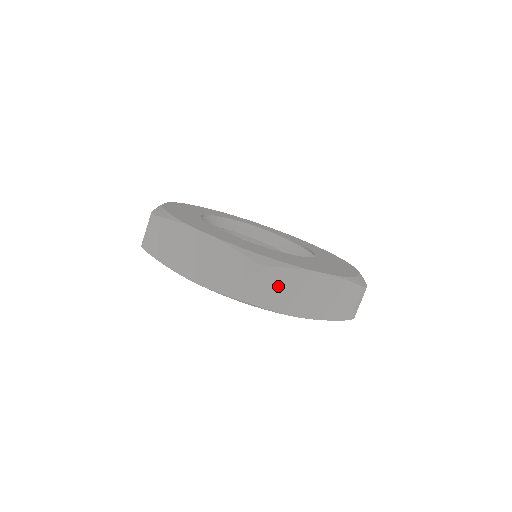
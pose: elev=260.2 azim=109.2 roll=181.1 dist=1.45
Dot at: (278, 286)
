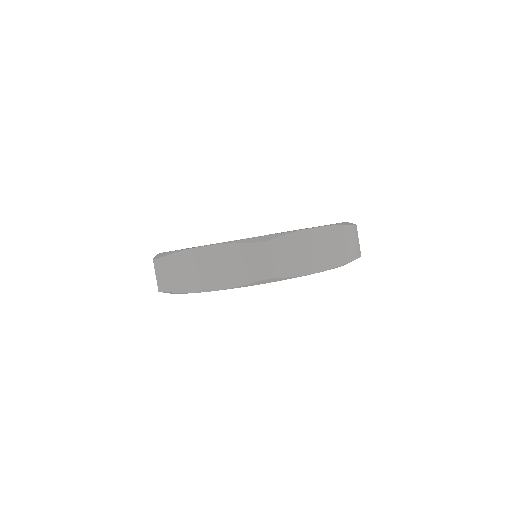
Dot at: (284, 254)
